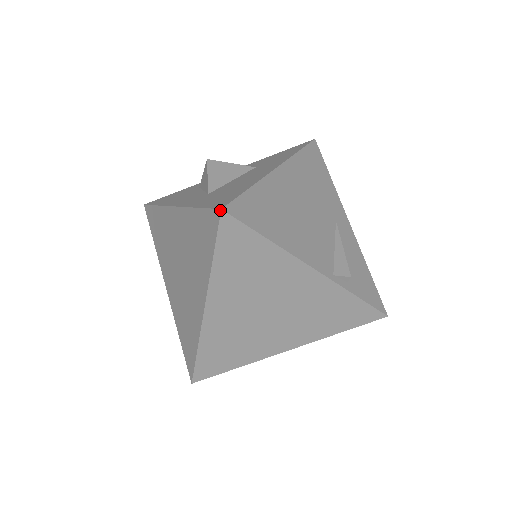
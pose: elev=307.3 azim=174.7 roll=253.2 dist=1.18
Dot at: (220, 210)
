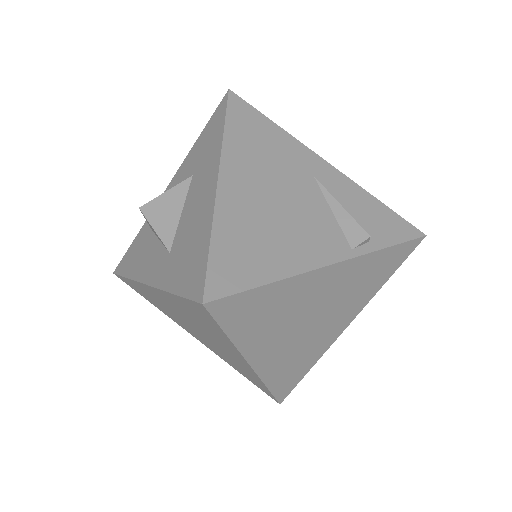
Dot at: (202, 305)
